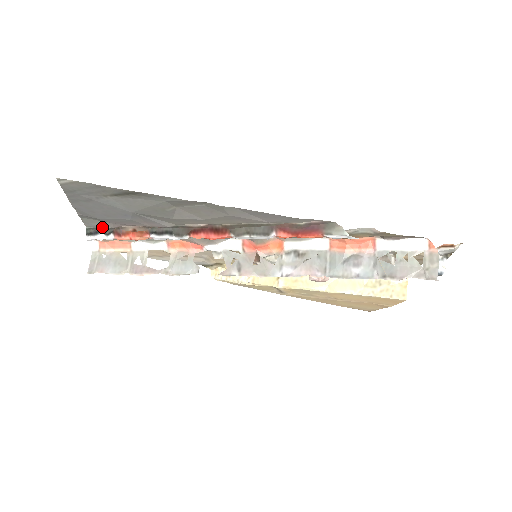
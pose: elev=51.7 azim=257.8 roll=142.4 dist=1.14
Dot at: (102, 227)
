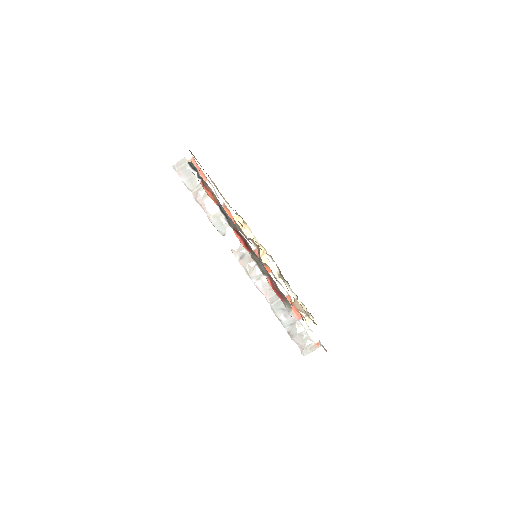
Dot at: occluded
